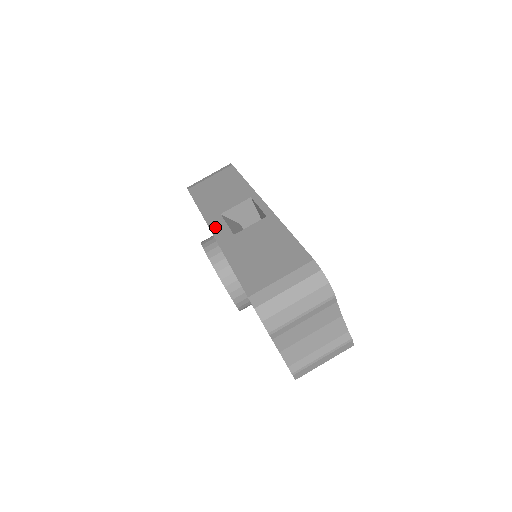
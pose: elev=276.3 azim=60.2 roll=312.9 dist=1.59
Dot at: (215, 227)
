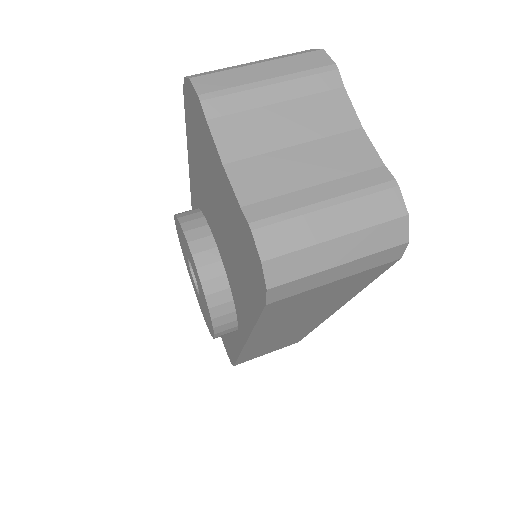
Dot at: occluded
